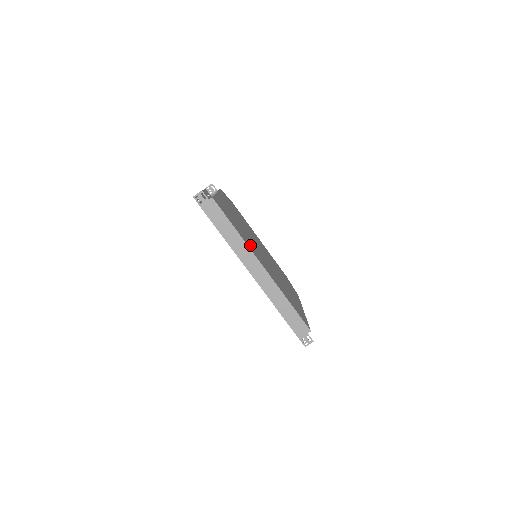
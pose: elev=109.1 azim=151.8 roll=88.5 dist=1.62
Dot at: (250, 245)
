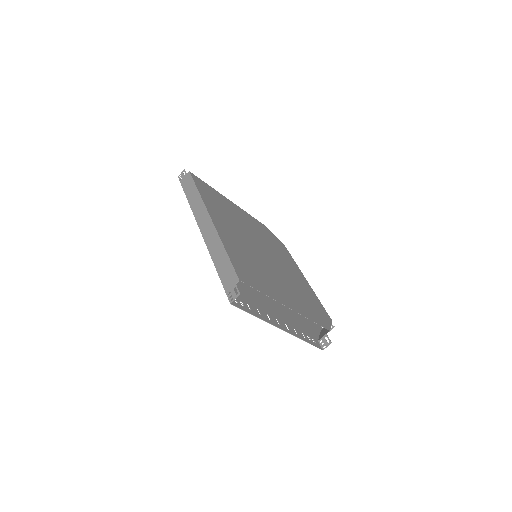
Dot at: (219, 213)
